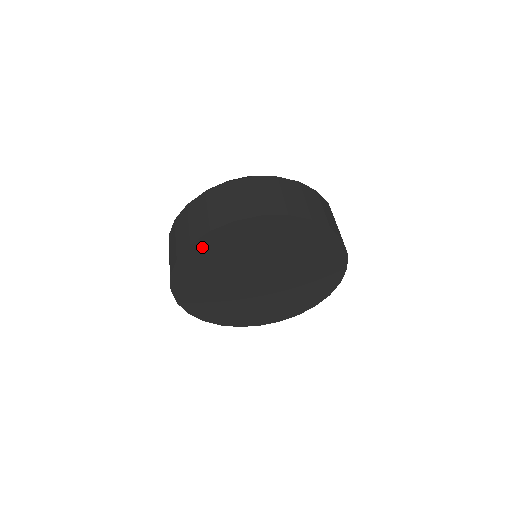
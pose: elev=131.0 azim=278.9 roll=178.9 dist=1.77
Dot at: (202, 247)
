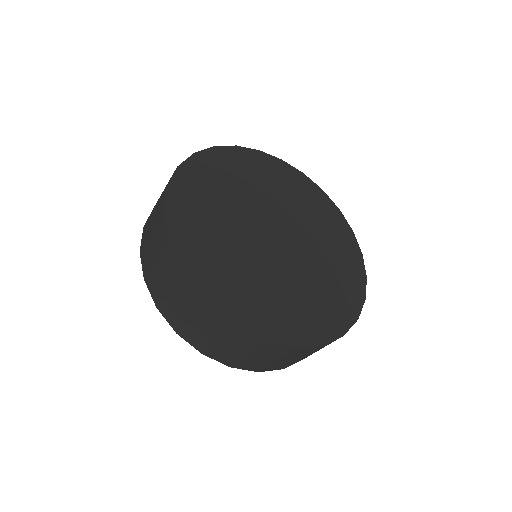
Dot at: (191, 174)
